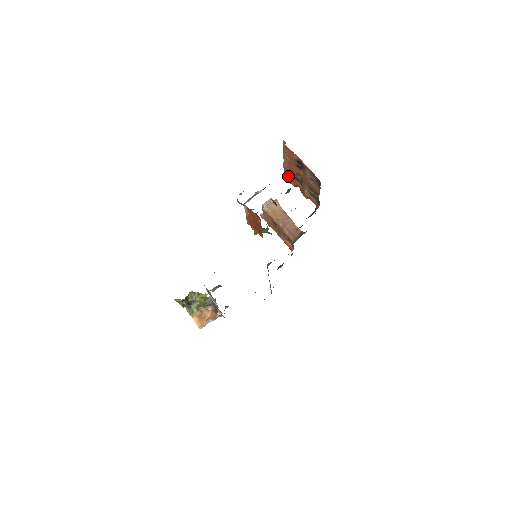
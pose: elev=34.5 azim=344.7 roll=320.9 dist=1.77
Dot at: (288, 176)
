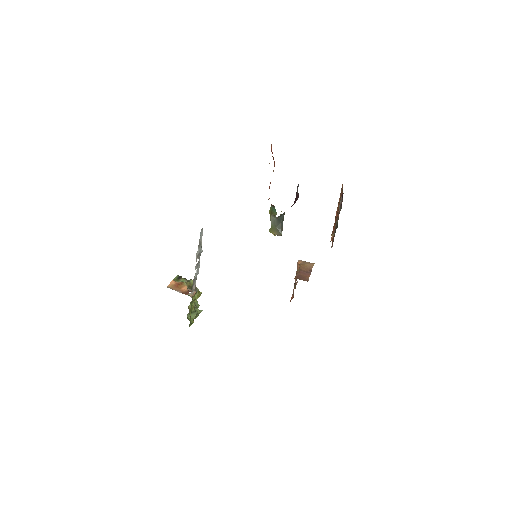
Dot at: (333, 231)
